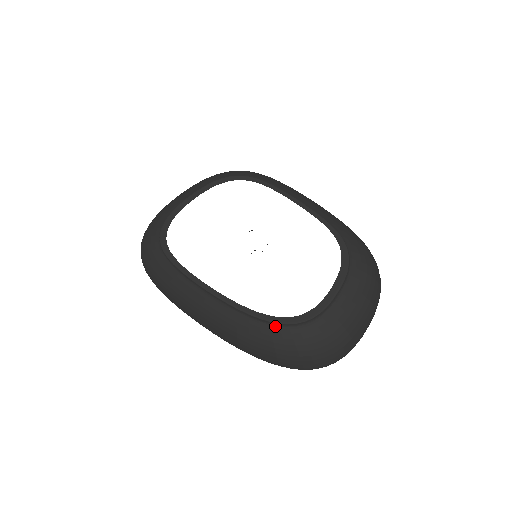
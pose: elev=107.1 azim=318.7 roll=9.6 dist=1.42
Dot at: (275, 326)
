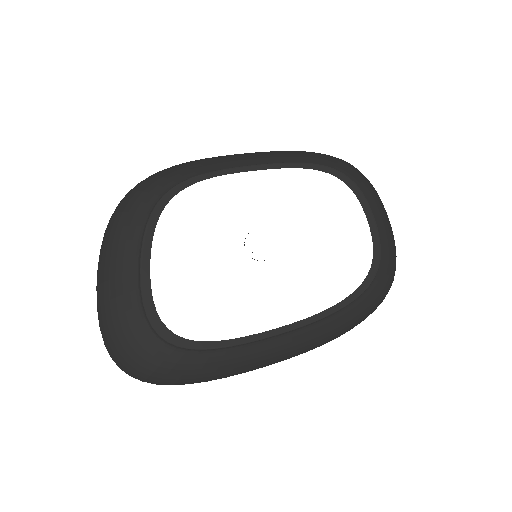
Dot at: (358, 298)
